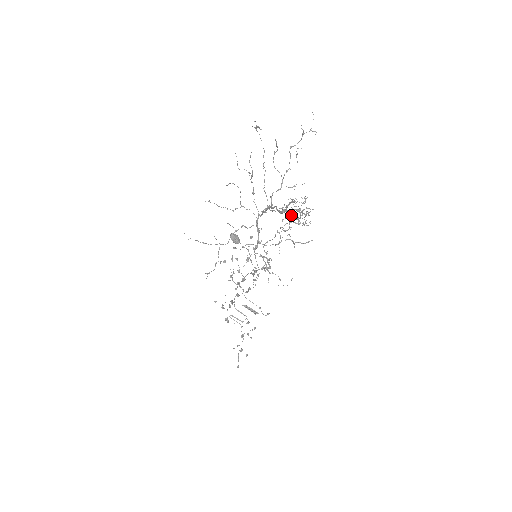
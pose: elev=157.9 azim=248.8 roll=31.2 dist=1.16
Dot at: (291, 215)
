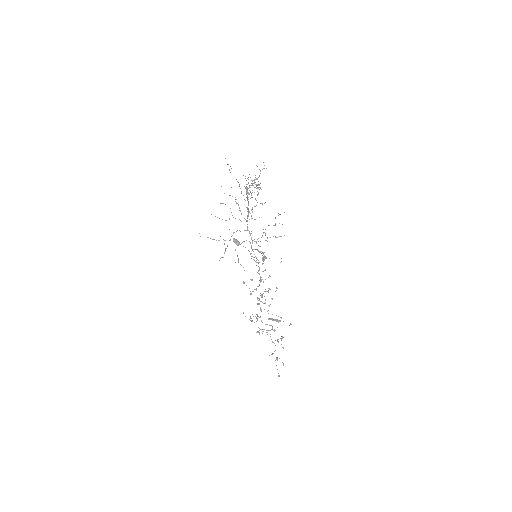
Dot at: (250, 187)
